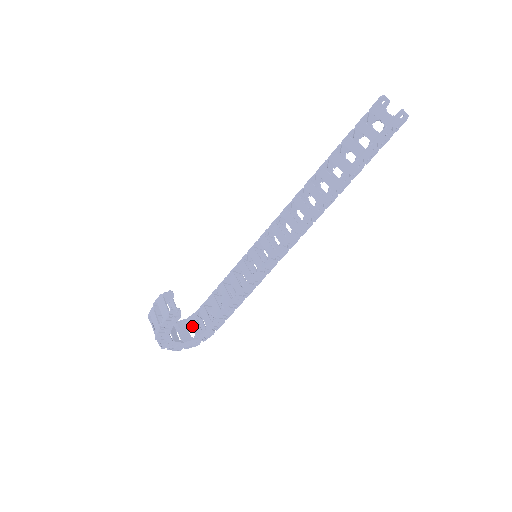
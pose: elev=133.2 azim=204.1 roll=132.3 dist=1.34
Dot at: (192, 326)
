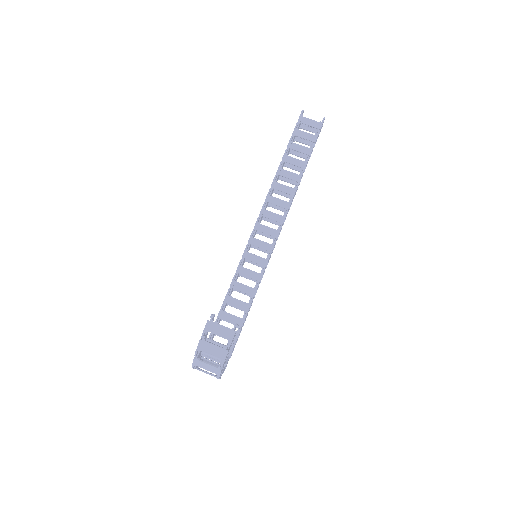
Dot at: occluded
